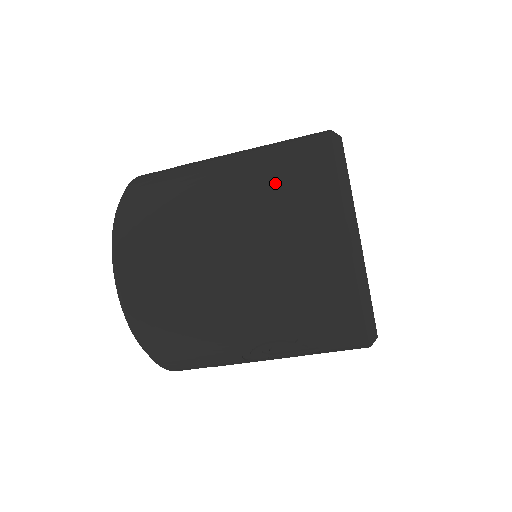
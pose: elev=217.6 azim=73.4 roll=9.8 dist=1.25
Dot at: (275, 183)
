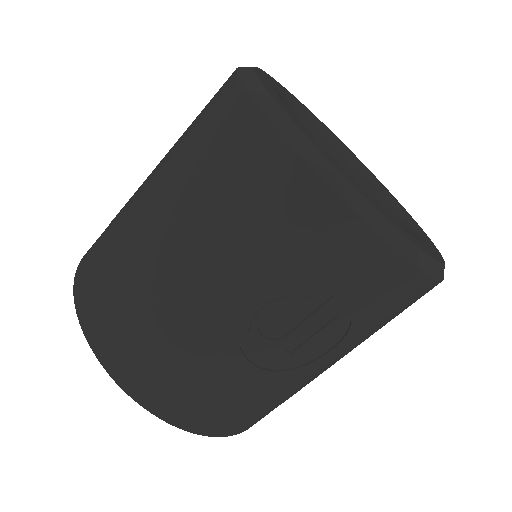
Dot at: (189, 129)
